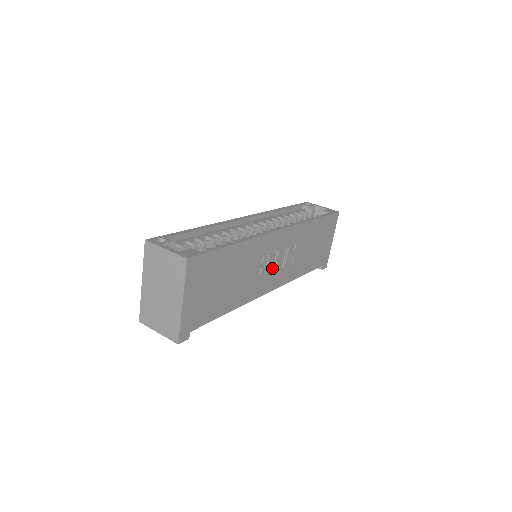
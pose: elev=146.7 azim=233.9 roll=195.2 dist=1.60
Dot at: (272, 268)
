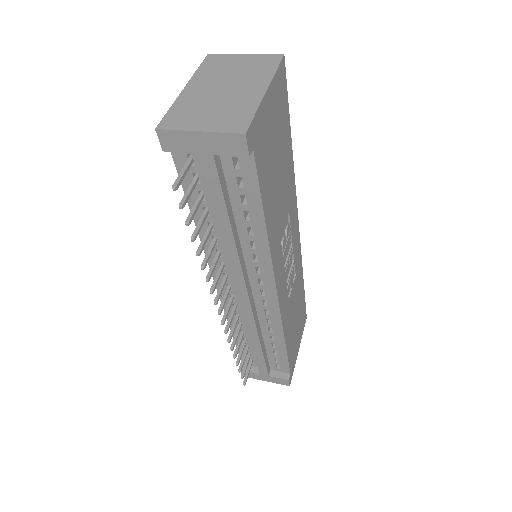
Dot at: (284, 262)
